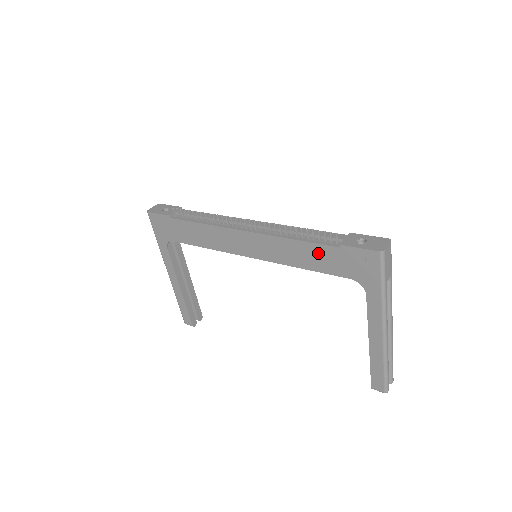
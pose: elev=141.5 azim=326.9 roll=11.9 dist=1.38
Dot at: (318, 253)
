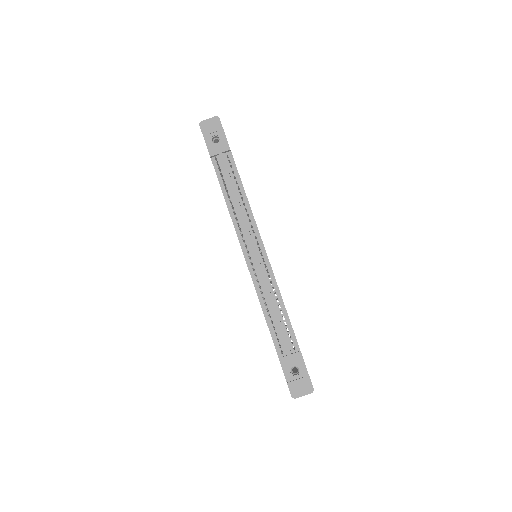
Dot at: occluded
